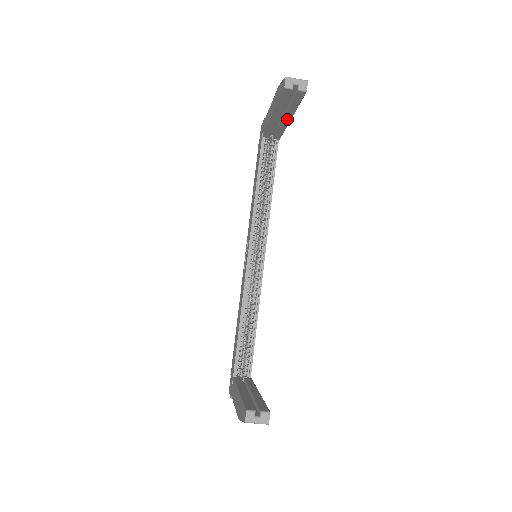
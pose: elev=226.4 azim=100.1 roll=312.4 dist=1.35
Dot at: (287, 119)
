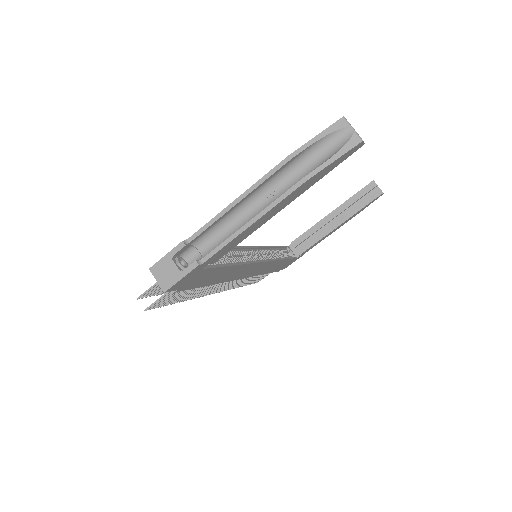
Dot at: (337, 224)
